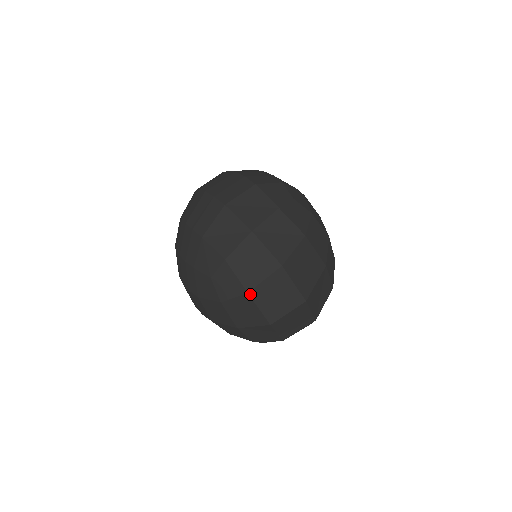
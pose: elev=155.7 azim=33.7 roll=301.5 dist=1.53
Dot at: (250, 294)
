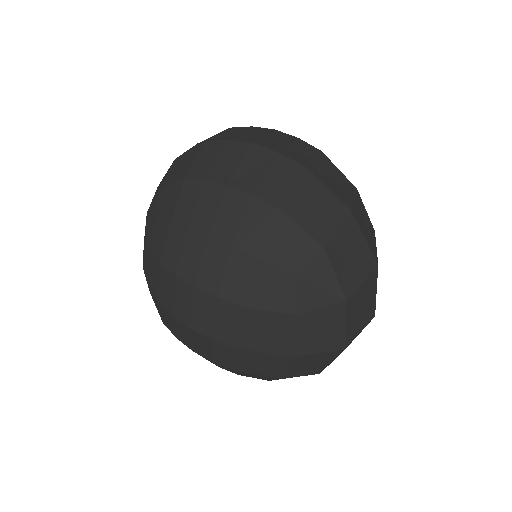
Dot at: (347, 302)
